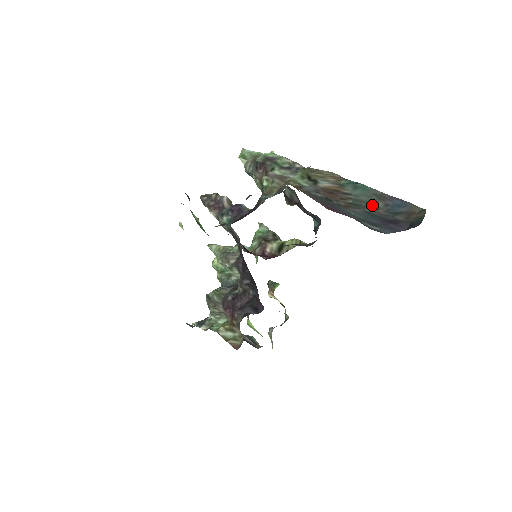
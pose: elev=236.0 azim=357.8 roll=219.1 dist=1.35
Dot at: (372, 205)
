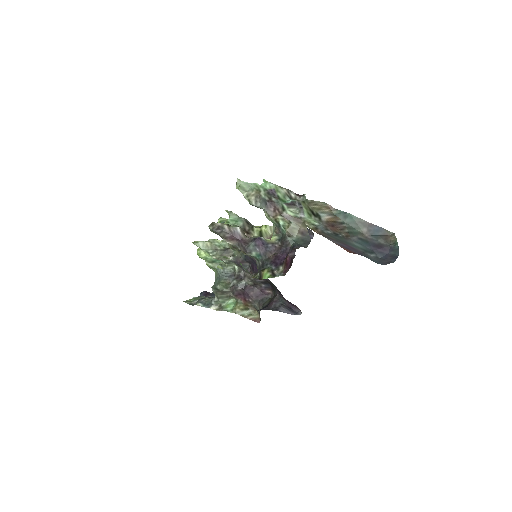
Dot at: (360, 231)
